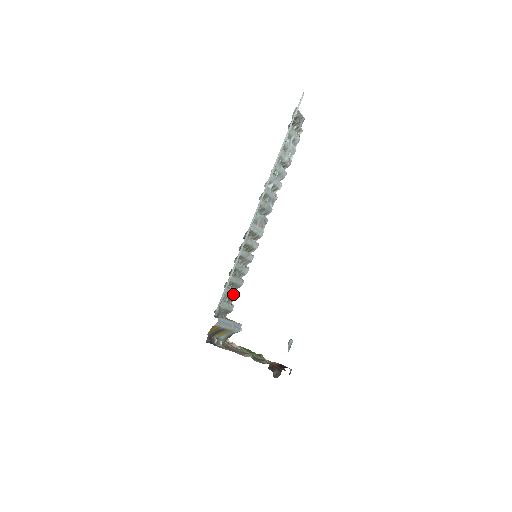
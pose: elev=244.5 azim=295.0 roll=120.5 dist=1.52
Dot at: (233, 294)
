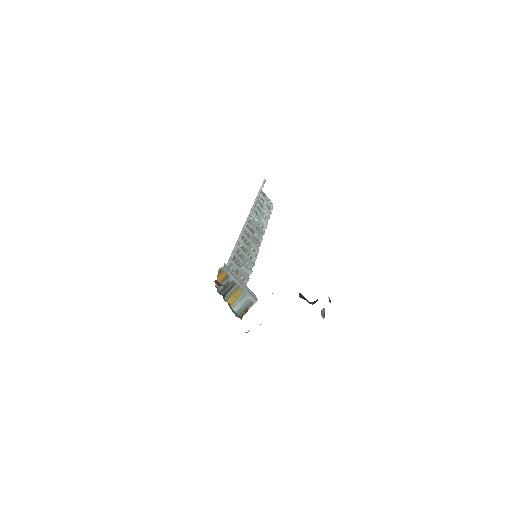
Dot at: occluded
